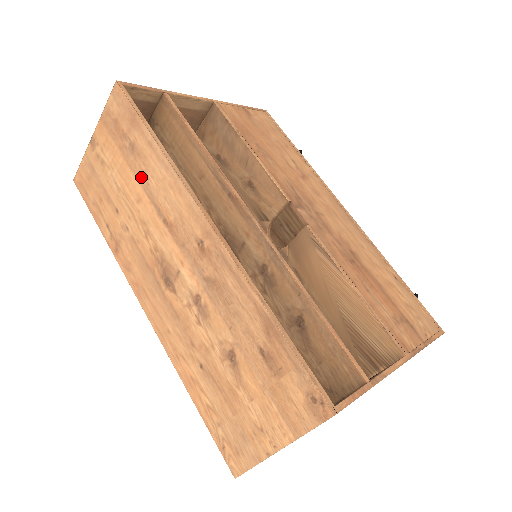
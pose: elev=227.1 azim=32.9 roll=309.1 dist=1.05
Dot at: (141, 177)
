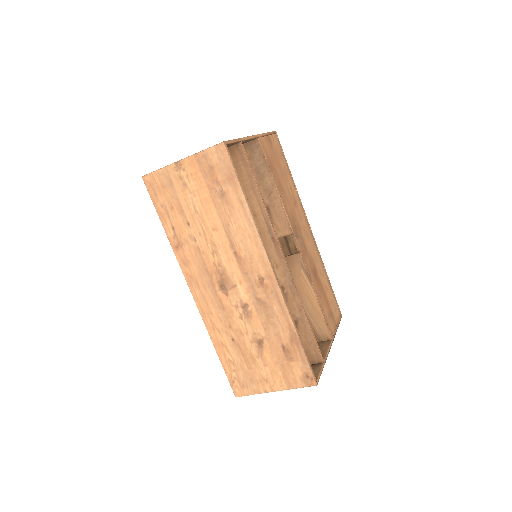
Dot at: (223, 217)
